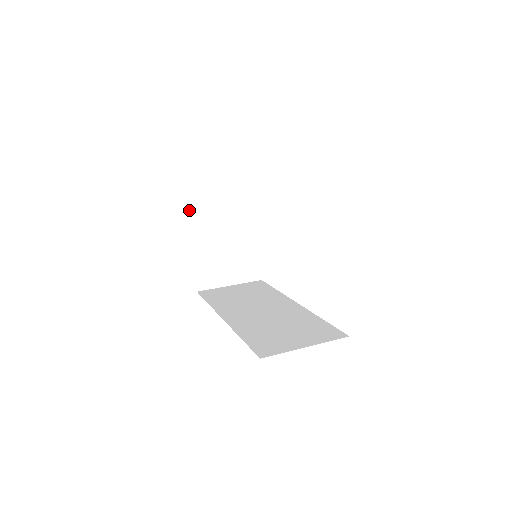
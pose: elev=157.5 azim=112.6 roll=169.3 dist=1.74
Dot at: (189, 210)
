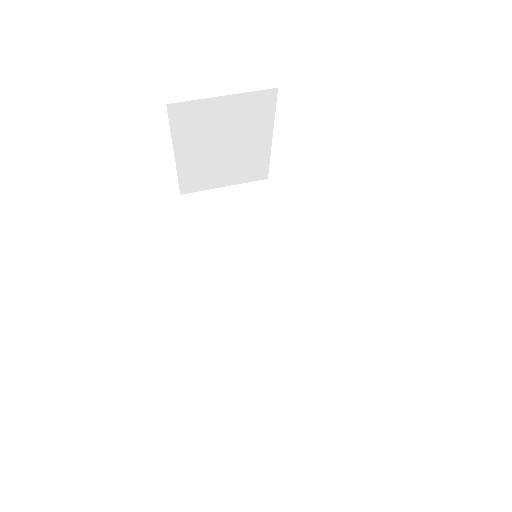
Dot at: (173, 112)
